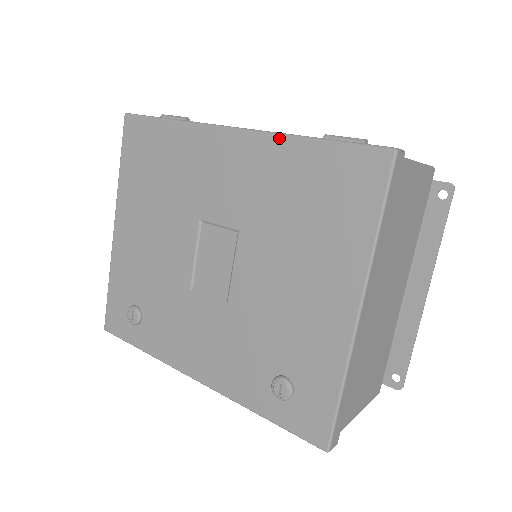
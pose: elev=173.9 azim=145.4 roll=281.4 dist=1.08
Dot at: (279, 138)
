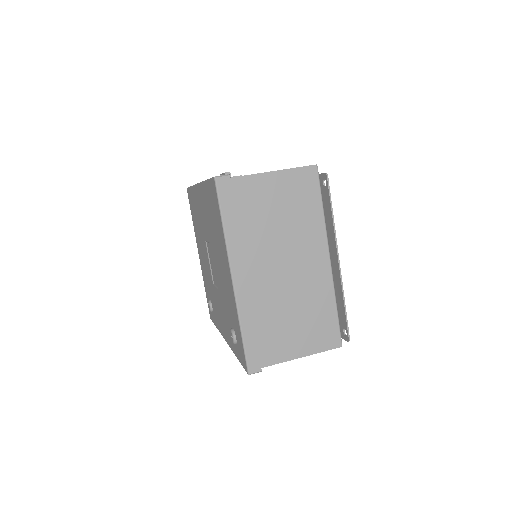
Dot at: (202, 185)
